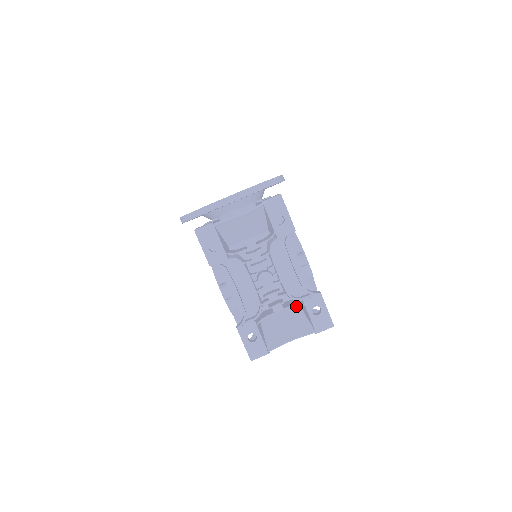
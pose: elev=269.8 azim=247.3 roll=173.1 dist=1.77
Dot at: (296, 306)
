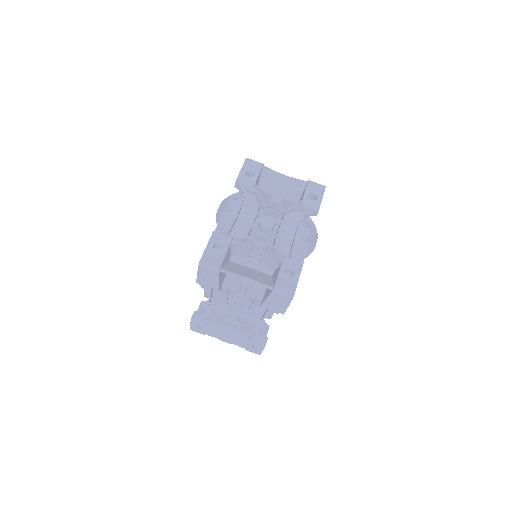
Dot at: (269, 275)
